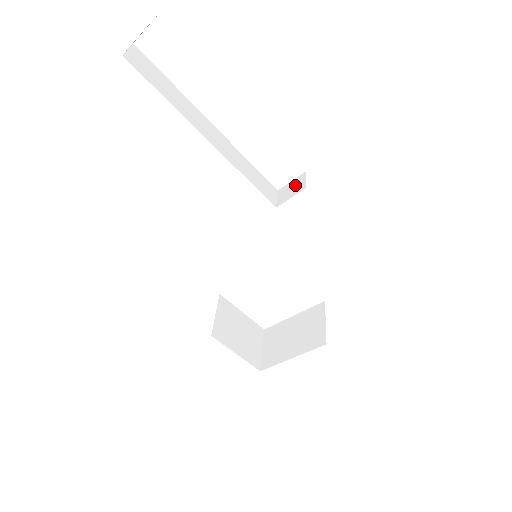
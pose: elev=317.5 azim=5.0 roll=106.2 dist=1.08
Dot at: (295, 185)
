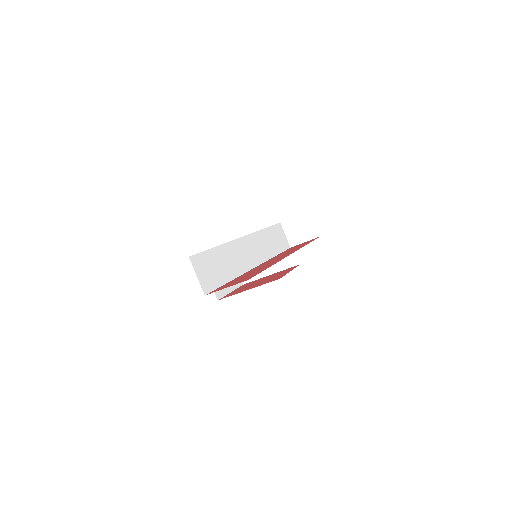
Dot at: (304, 226)
